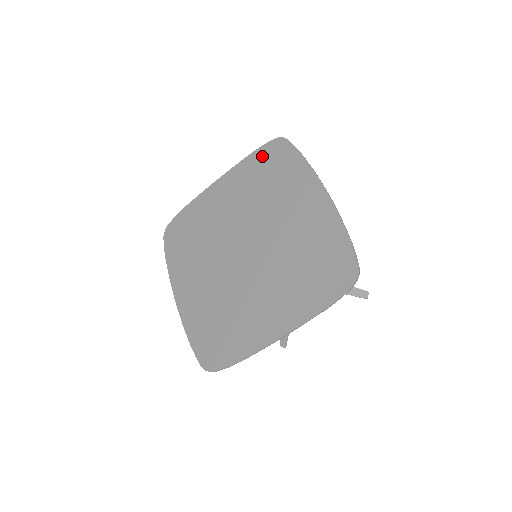
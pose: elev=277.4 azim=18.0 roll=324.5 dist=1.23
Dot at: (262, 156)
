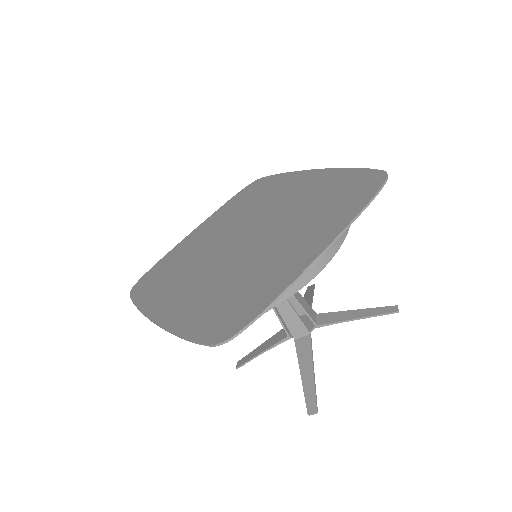
Dot at: (241, 195)
